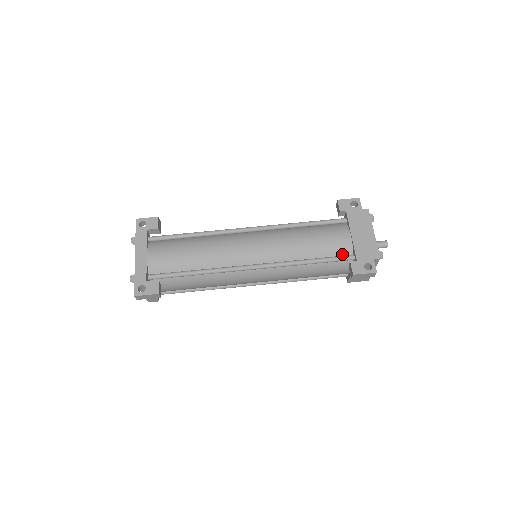
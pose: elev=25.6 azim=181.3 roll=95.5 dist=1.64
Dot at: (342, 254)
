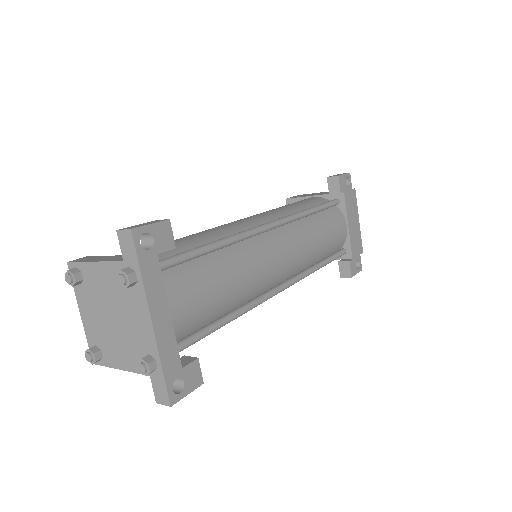
Dot at: (337, 249)
